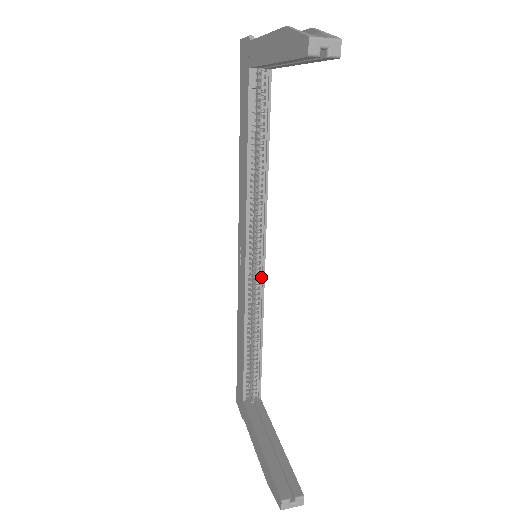
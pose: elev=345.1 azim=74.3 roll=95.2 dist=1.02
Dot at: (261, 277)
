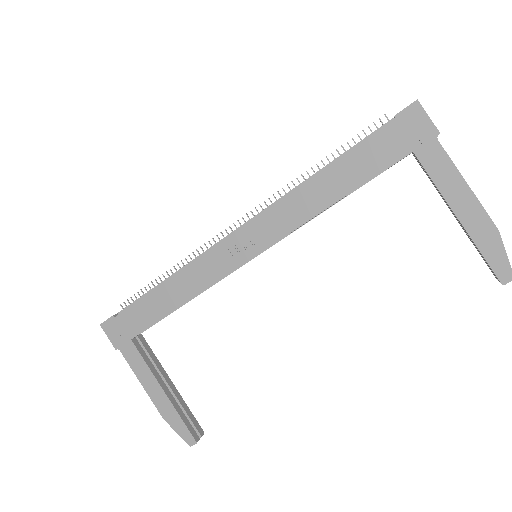
Dot at: occluded
